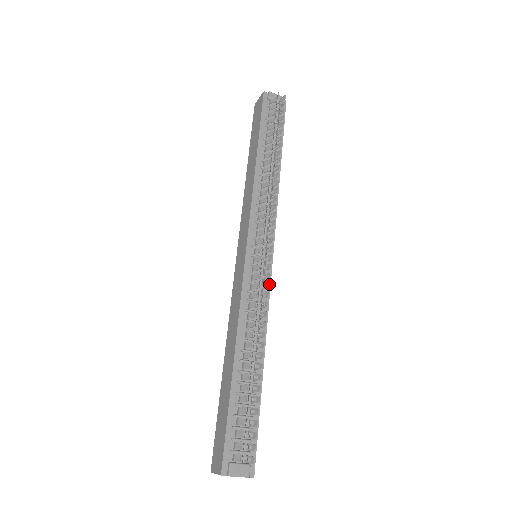
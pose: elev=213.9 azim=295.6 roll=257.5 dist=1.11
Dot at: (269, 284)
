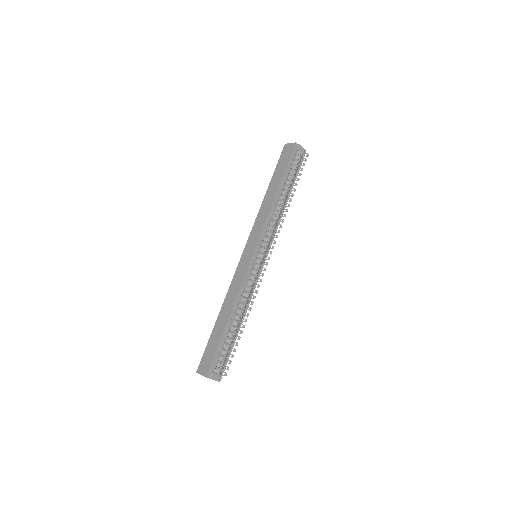
Dot at: occluded
